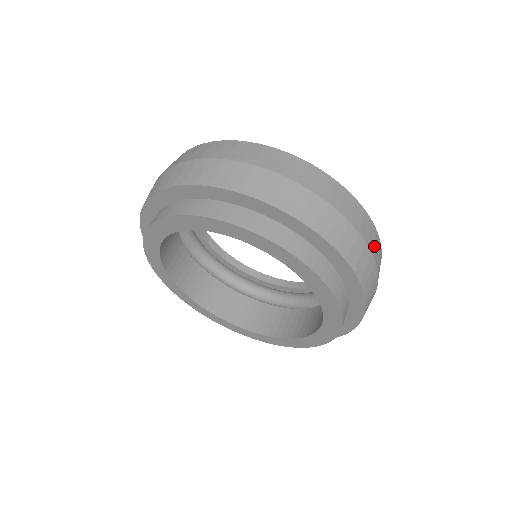
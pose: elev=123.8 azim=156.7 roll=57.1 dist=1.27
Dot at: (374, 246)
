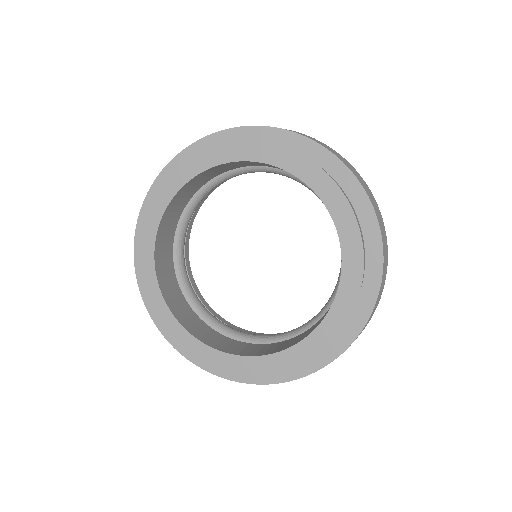
Dot at: occluded
